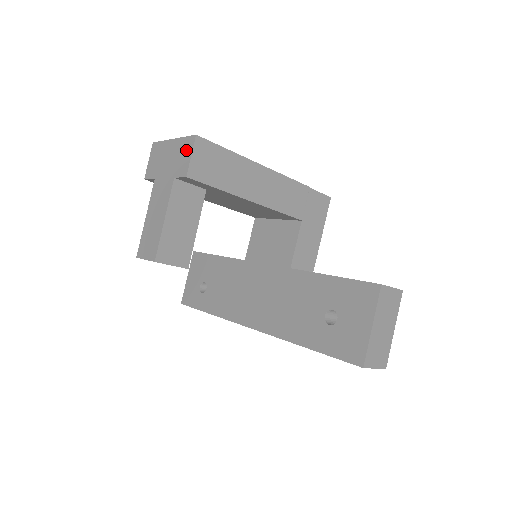
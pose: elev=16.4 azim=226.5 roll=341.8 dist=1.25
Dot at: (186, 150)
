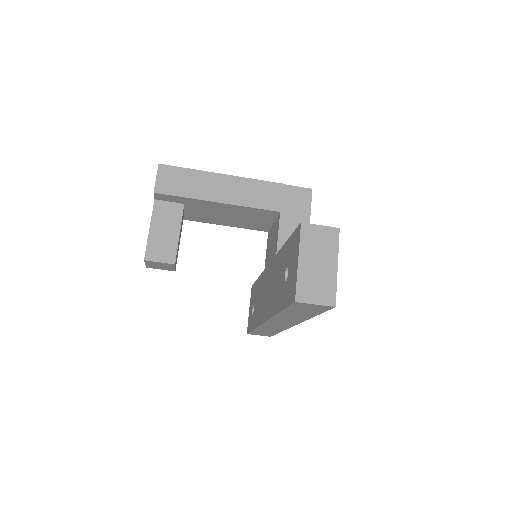
Dot at: occluded
